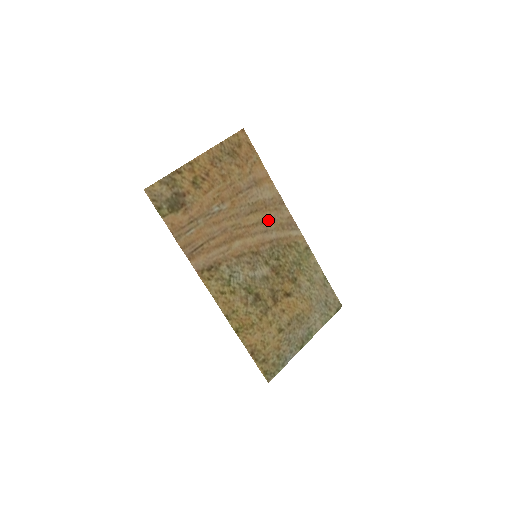
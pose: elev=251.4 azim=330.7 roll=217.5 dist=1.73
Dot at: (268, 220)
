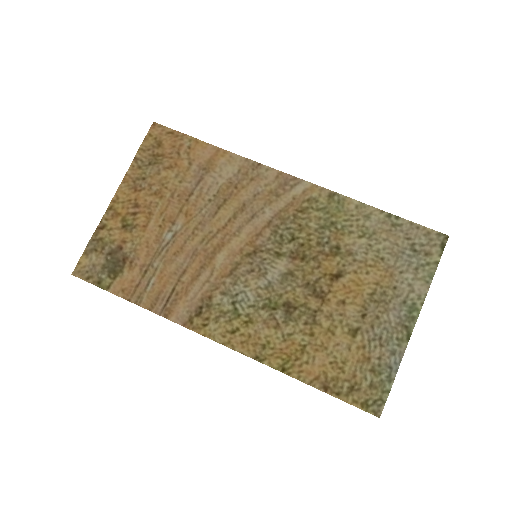
Dot at: (248, 200)
